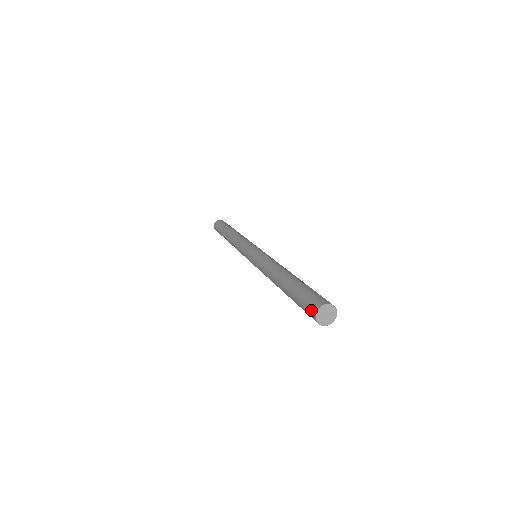
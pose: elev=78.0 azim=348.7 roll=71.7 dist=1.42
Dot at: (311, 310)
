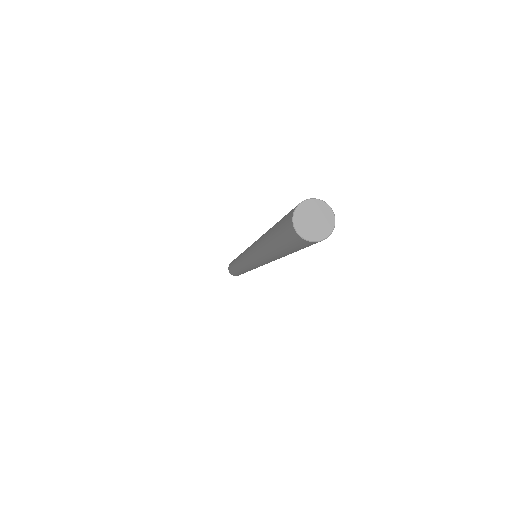
Dot at: occluded
